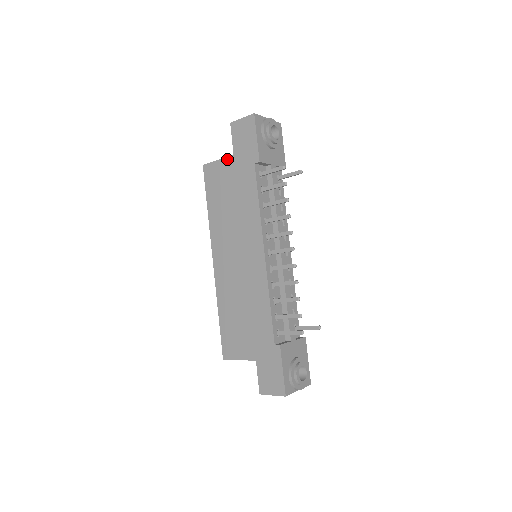
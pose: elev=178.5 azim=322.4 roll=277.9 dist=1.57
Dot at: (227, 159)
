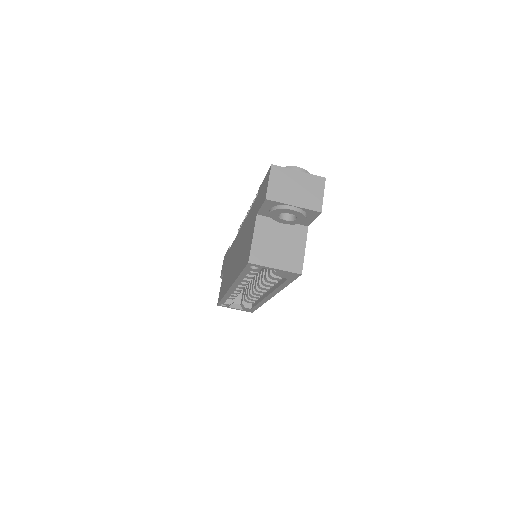
Dot at: (222, 279)
